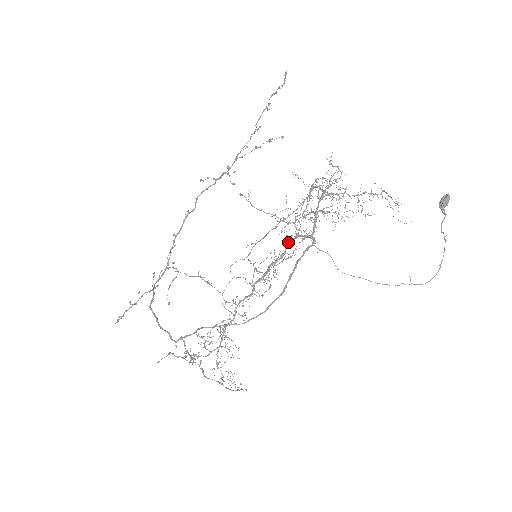
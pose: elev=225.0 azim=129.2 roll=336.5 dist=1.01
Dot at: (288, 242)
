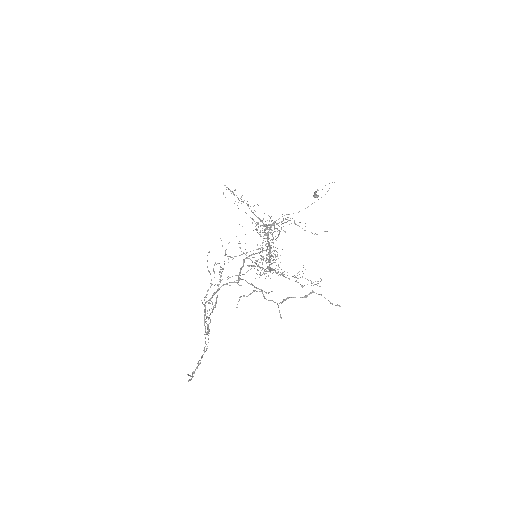
Dot at: occluded
